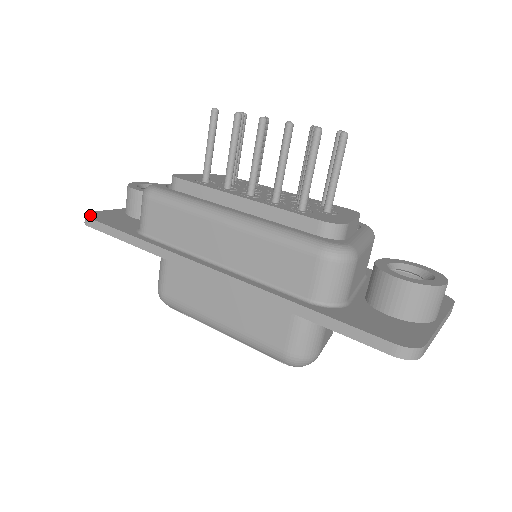
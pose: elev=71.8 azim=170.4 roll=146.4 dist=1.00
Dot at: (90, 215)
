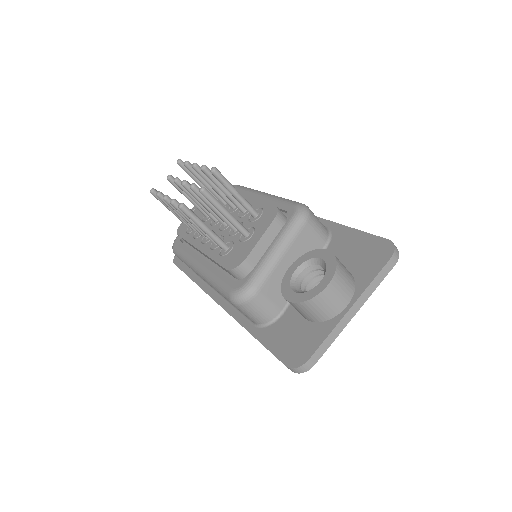
Dot at: (175, 259)
